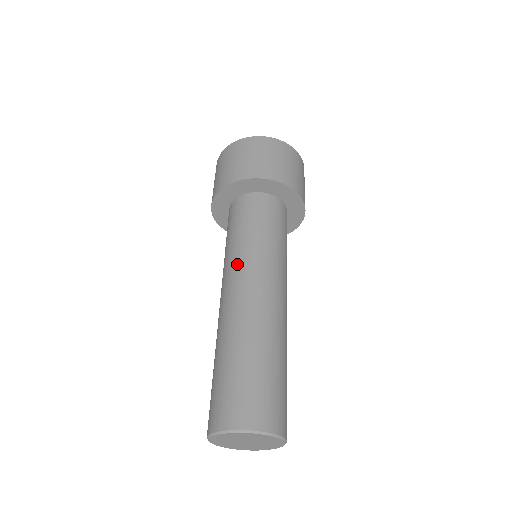
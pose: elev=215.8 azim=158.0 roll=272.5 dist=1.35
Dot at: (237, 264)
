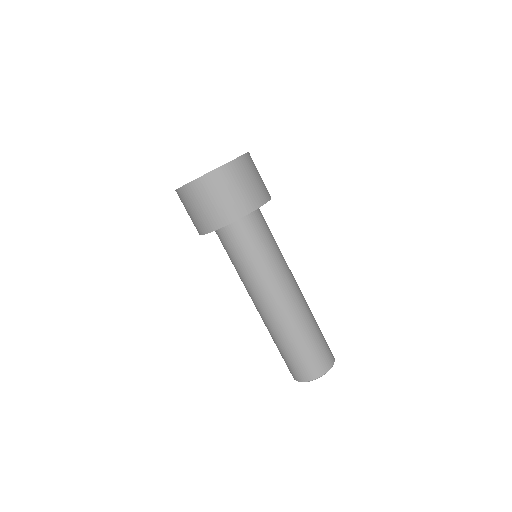
Dot at: (274, 278)
